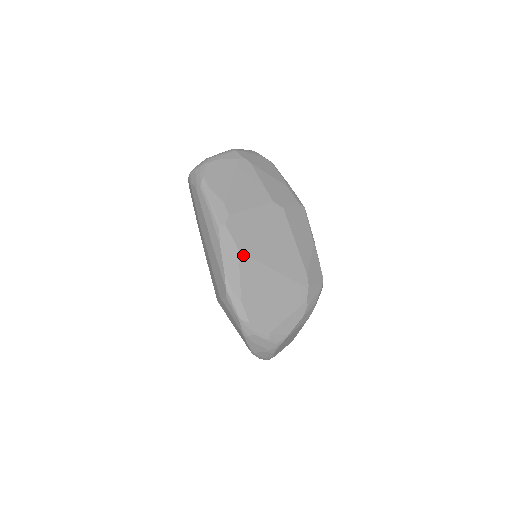
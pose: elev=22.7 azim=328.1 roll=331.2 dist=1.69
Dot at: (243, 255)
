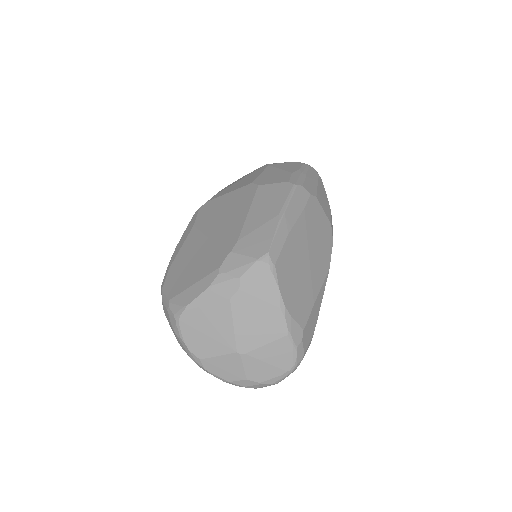
Dot at: (194, 229)
